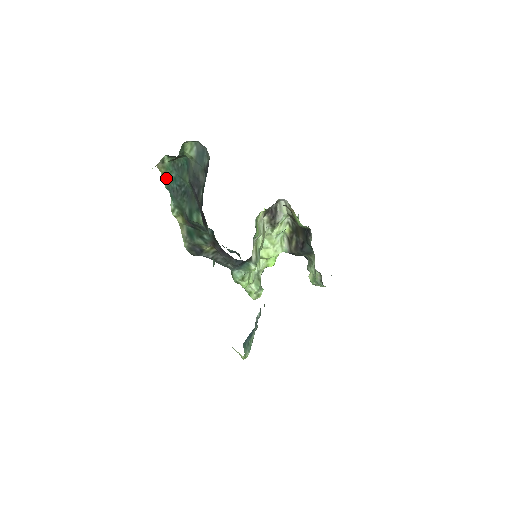
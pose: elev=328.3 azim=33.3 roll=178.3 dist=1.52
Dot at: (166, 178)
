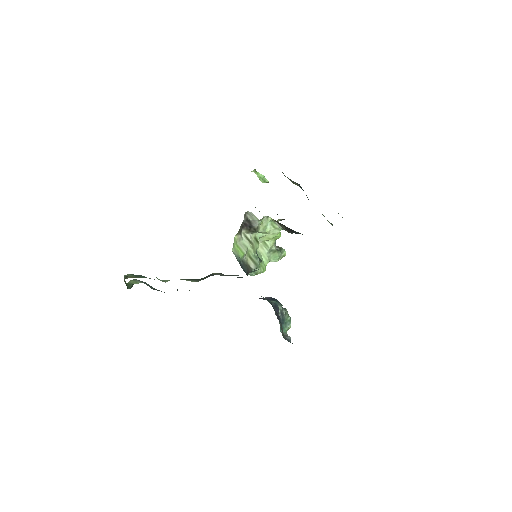
Dot at: (139, 277)
